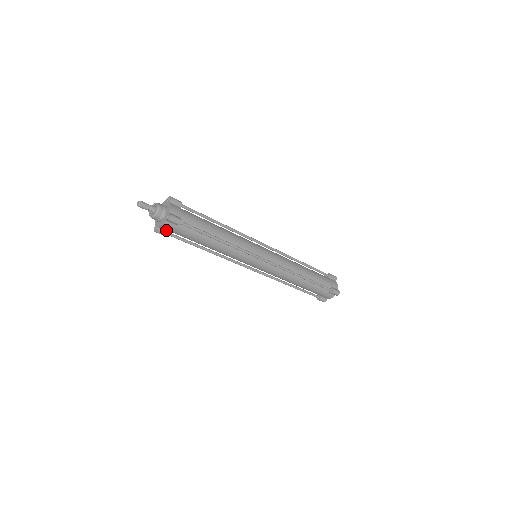
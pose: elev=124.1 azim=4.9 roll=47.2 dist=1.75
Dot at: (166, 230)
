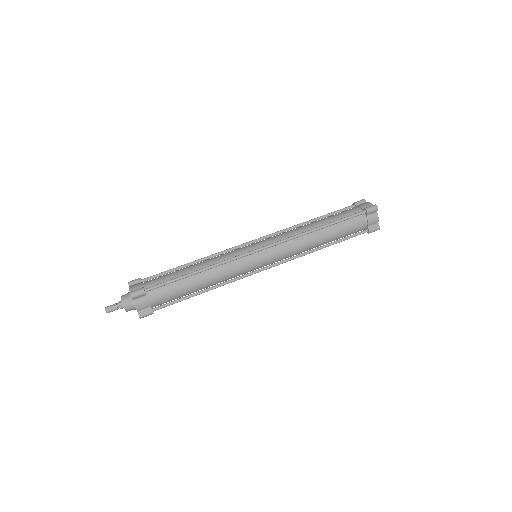
Dot at: (147, 308)
